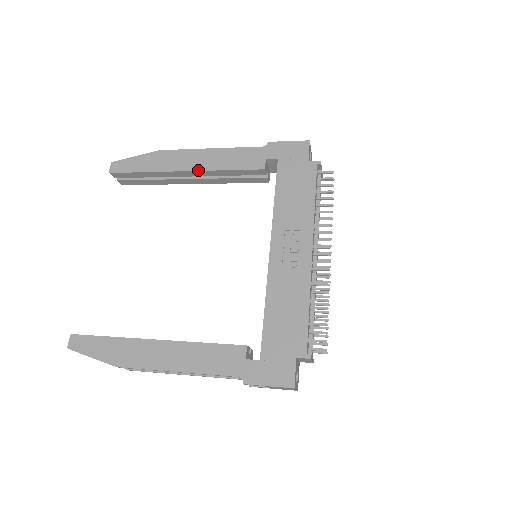
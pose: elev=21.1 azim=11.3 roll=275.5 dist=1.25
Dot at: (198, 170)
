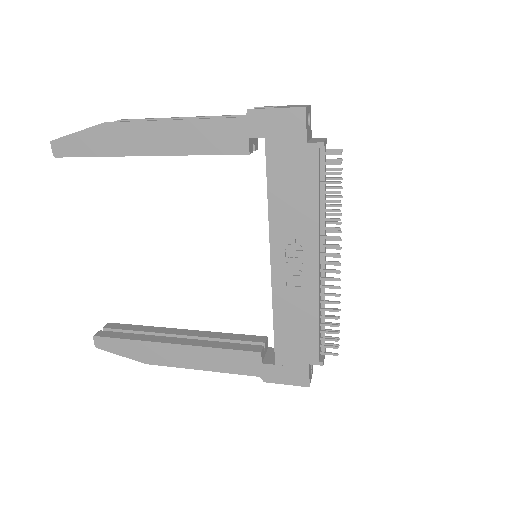
Dot at: (163, 155)
